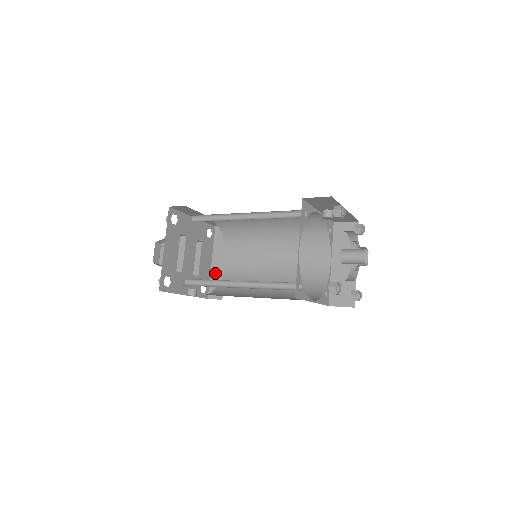
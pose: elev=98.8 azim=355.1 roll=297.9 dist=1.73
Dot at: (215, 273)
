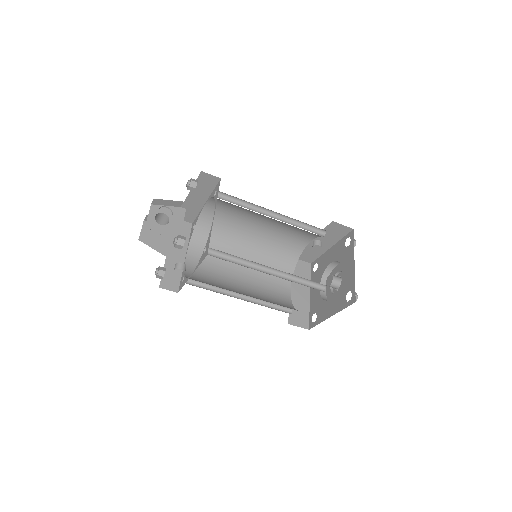
Dot at: (171, 263)
